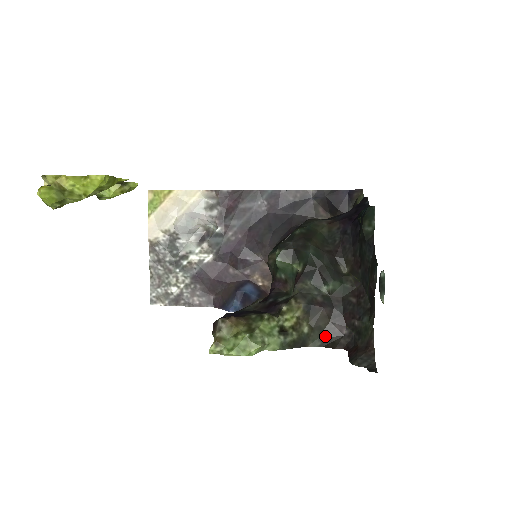
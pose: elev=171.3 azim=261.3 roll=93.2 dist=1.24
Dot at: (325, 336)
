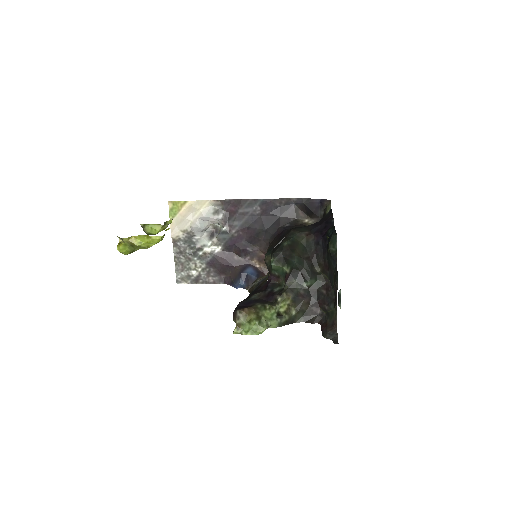
Dot at: (306, 315)
